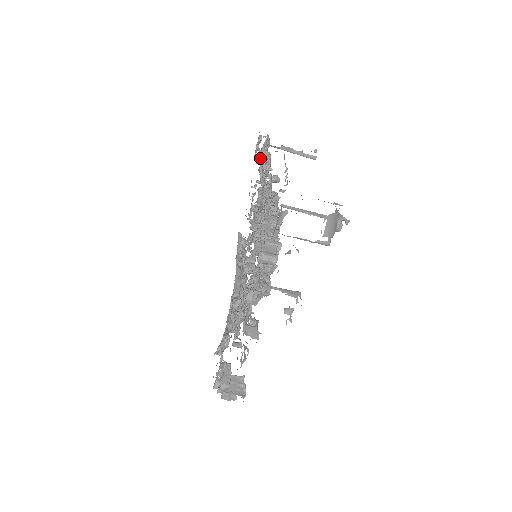
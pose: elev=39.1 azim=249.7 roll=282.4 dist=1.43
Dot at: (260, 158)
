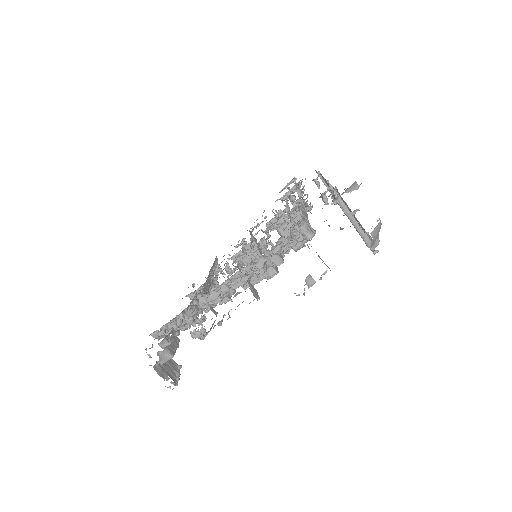
Dot at: (296, 185)
